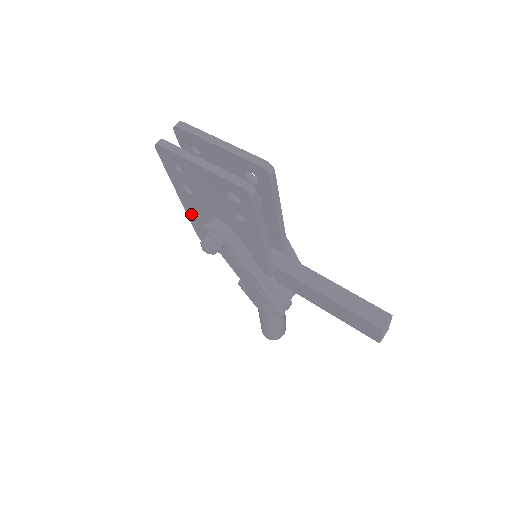
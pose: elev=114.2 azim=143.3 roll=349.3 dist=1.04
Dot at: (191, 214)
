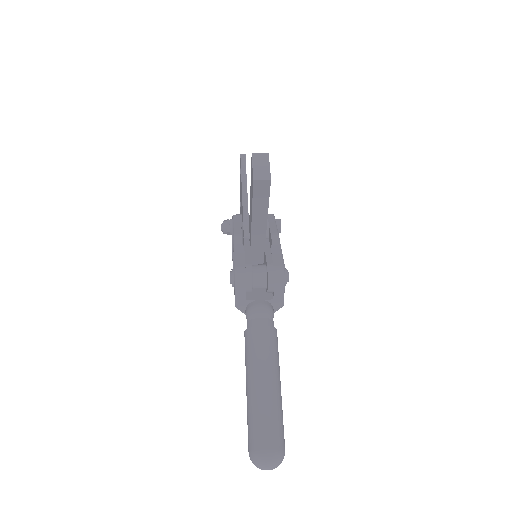
Dot at: occluded
